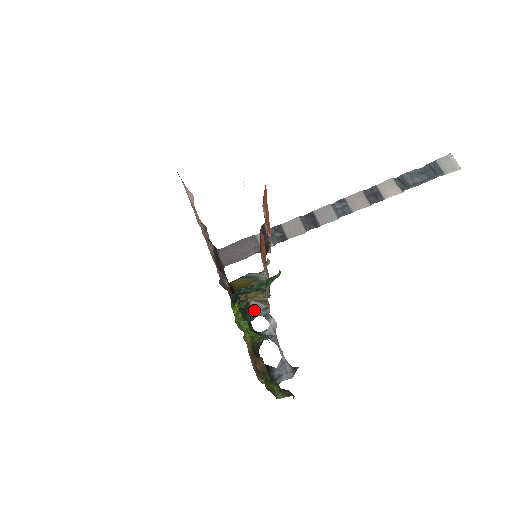
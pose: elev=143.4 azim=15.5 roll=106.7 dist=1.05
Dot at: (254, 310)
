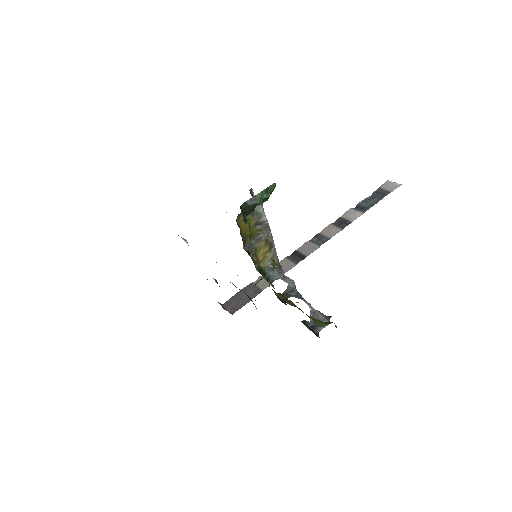
Dot at: (268, 274)
